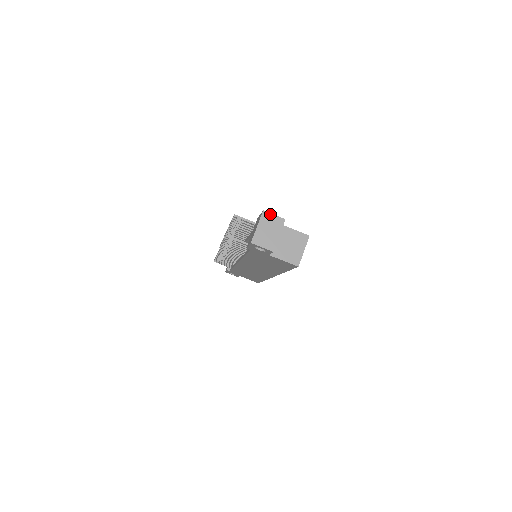
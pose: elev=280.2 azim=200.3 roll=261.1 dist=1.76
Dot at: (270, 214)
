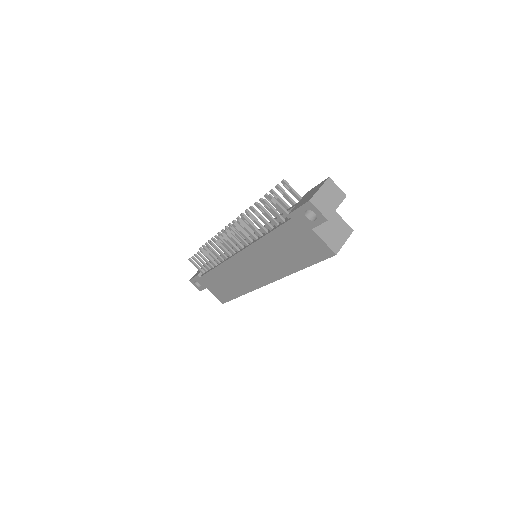
Dot at: (334, 184)
